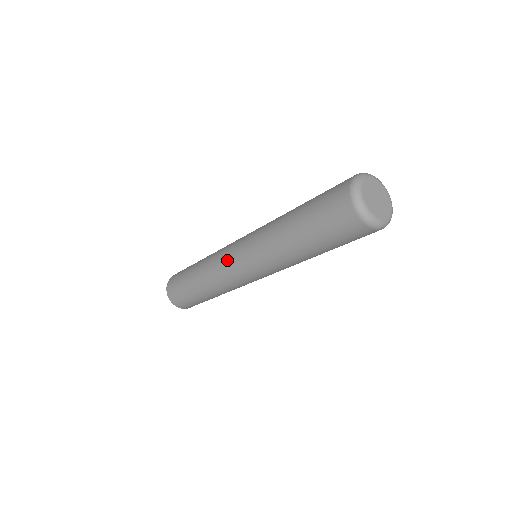
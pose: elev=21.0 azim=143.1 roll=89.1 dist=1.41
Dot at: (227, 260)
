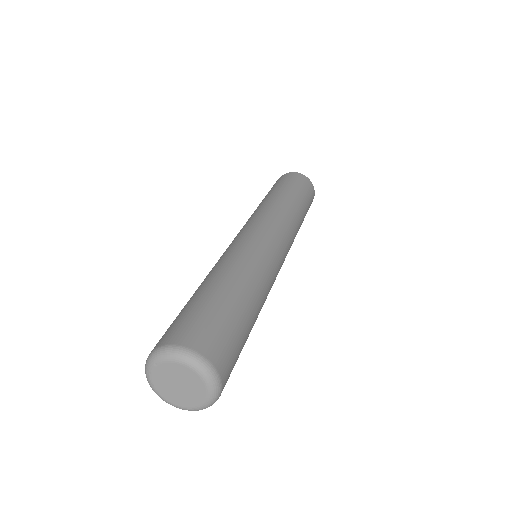
Dot at: occluded
